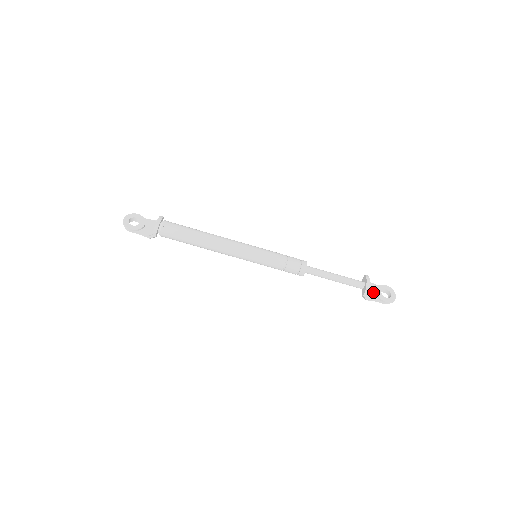
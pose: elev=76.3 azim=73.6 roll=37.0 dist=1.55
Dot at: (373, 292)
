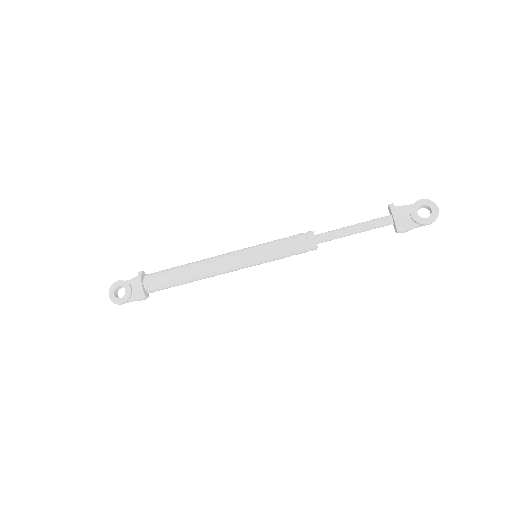
Dot at: (408, 218)
